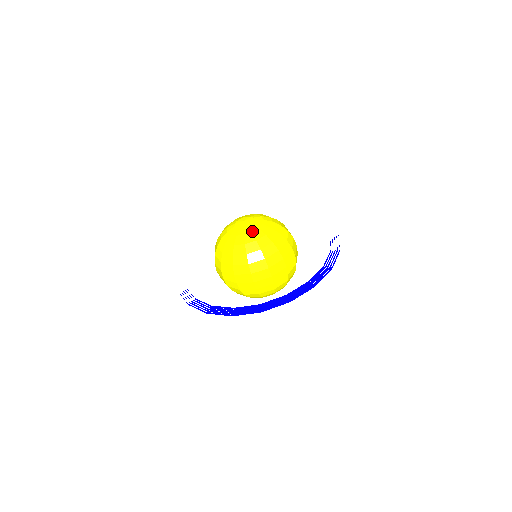
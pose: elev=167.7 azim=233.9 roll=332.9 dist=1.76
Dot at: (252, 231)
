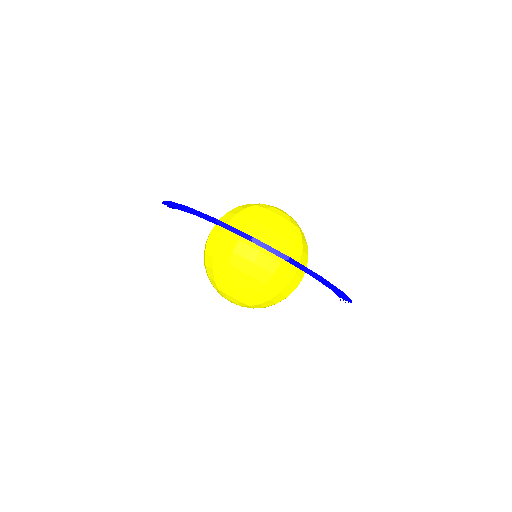
Dot at: (274, 207)
